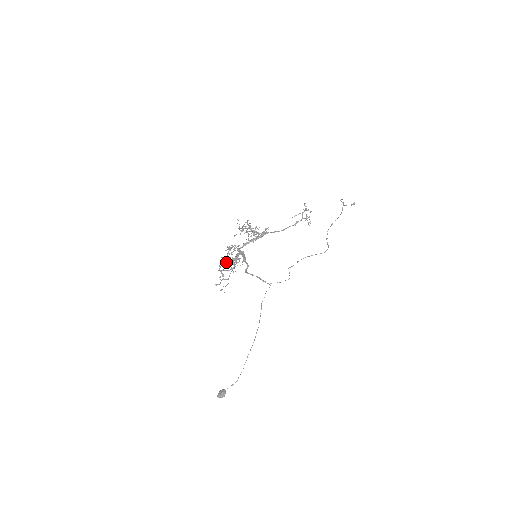
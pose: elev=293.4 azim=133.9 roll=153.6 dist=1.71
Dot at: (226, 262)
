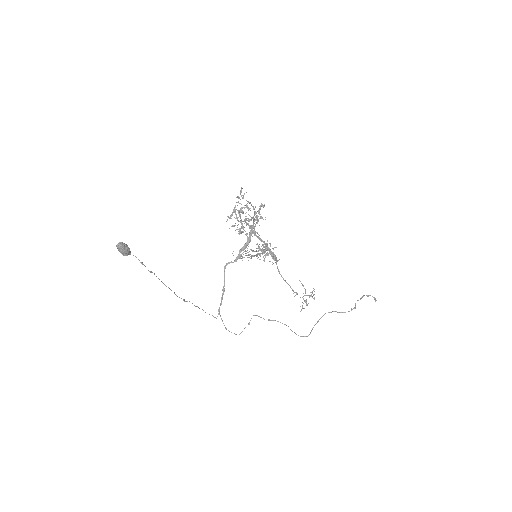
Dot at: occluded
